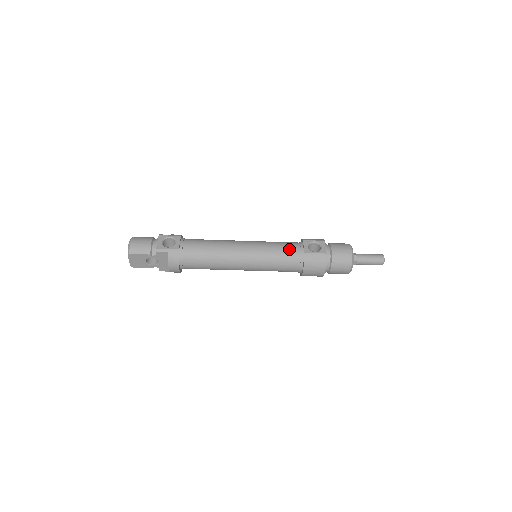
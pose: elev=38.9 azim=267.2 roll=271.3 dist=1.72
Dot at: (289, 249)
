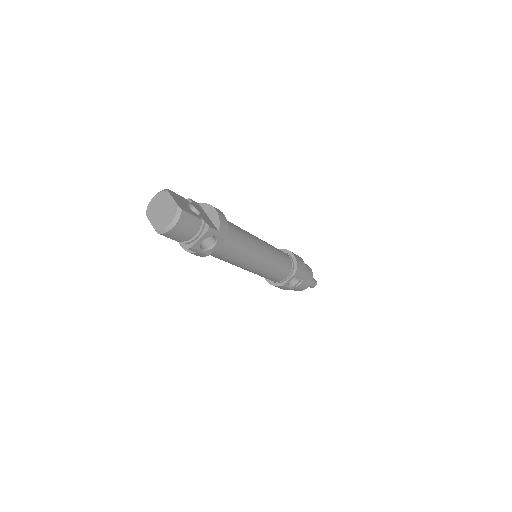
Dot at: (279, 277)
